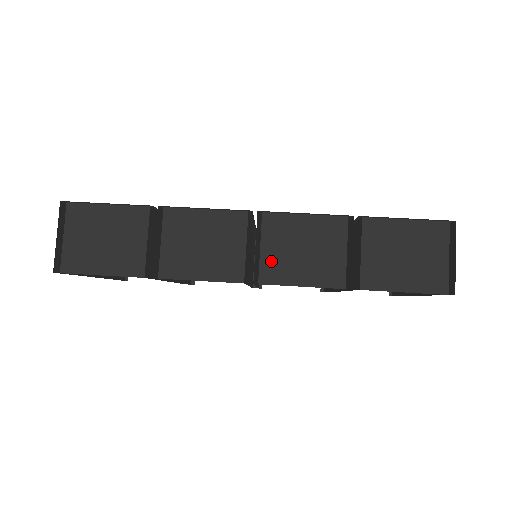
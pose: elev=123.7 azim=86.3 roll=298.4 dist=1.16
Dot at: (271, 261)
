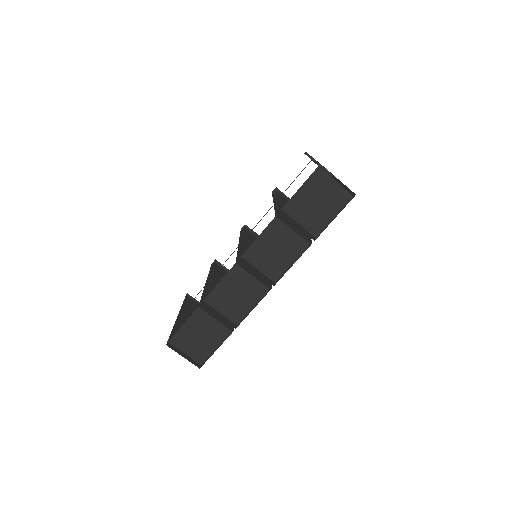
Dot at: (269, 270)
